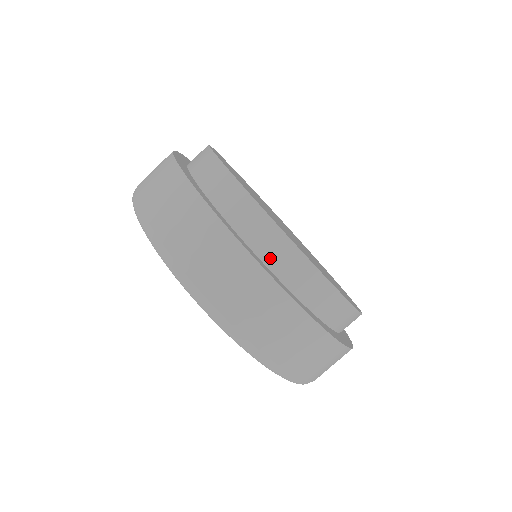
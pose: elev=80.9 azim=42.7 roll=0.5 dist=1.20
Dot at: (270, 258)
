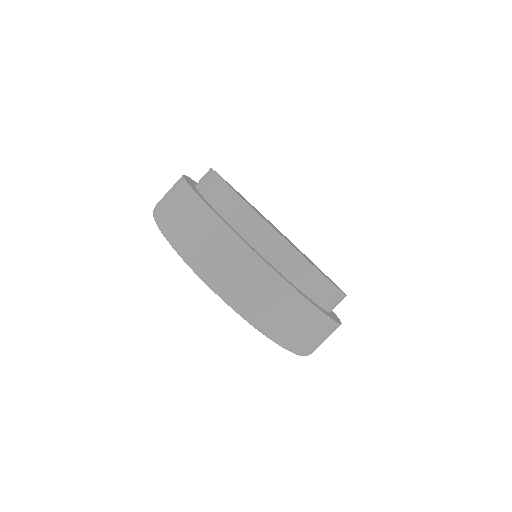
Dot at: (216, 202)
